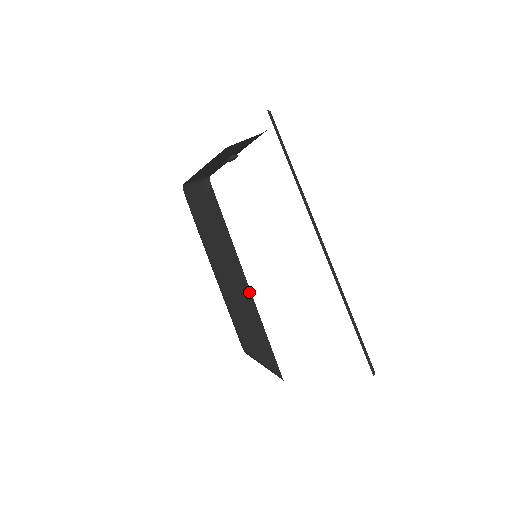
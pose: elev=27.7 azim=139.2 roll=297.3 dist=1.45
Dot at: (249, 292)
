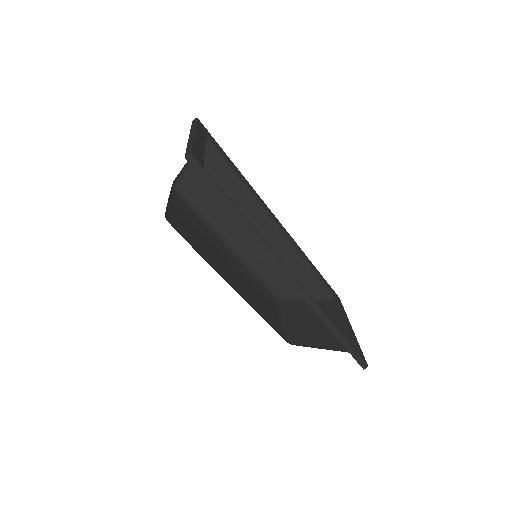
Dot at: (284, 239)
